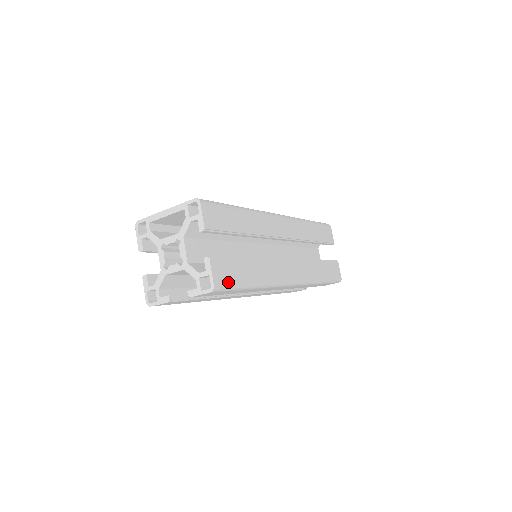
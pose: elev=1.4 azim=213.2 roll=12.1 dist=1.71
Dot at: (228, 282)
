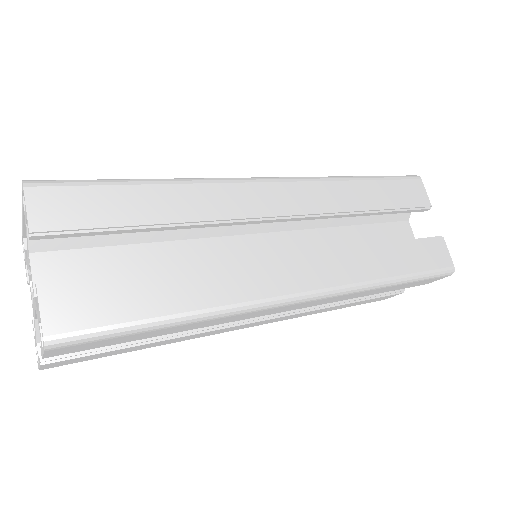
Dot at: (92, 324)
